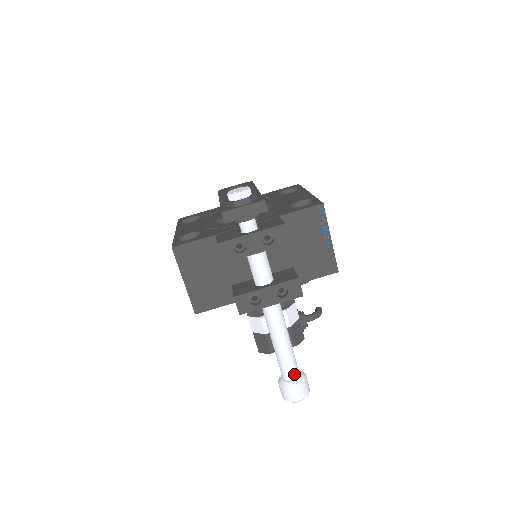
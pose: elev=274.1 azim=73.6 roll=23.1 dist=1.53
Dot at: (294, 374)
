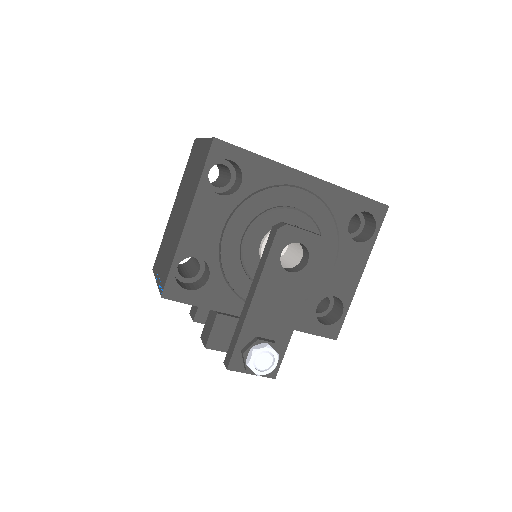
Dot at: occluded
